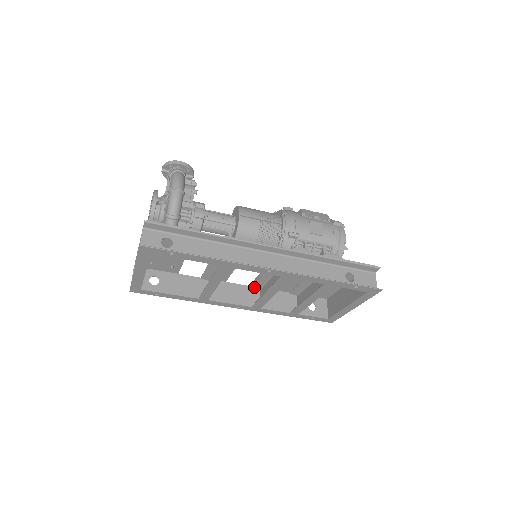
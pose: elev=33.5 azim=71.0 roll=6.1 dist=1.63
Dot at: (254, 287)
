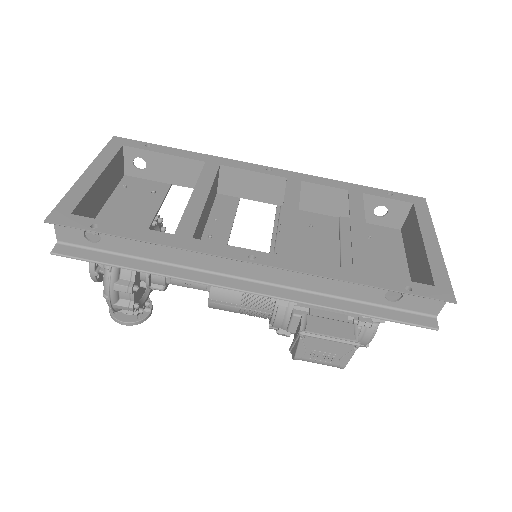
Dot at: (272, 283)
